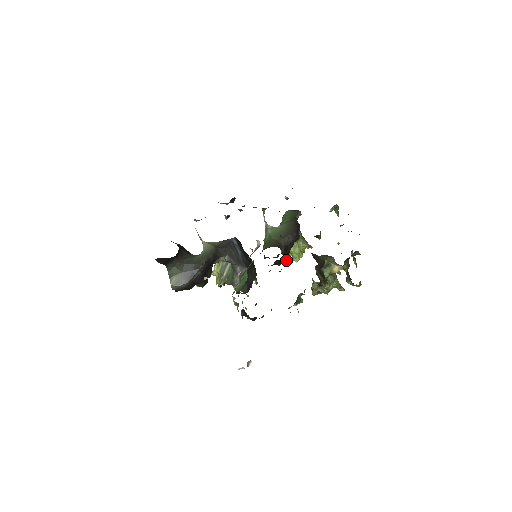
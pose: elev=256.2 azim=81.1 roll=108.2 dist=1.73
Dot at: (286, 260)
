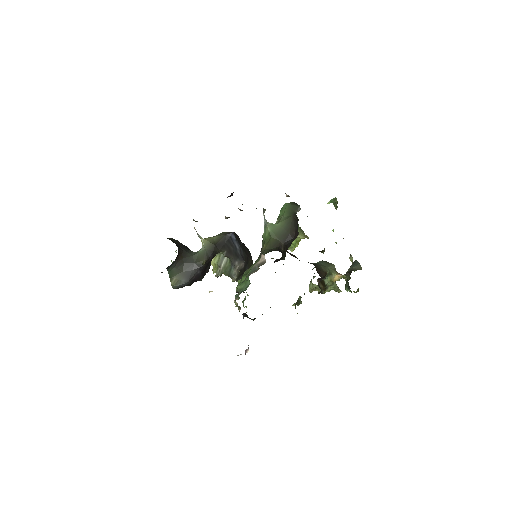
Dot at: (284, 257)
